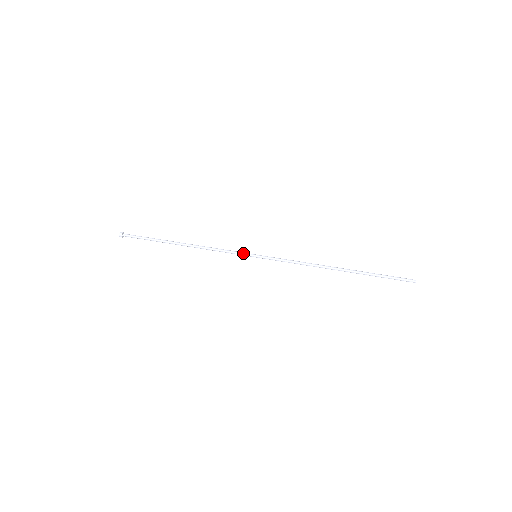
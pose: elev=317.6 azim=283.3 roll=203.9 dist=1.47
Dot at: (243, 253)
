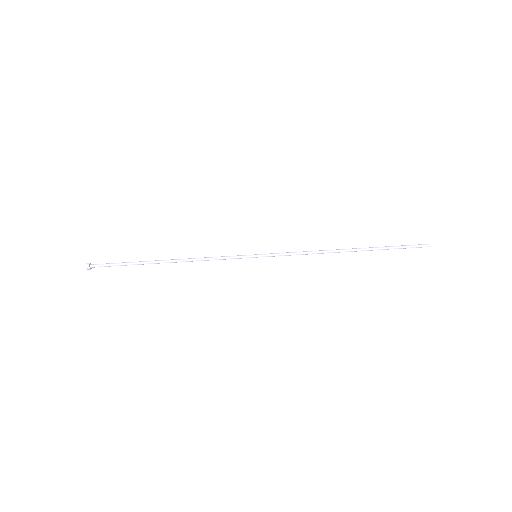
Dot at: (241, 255)
